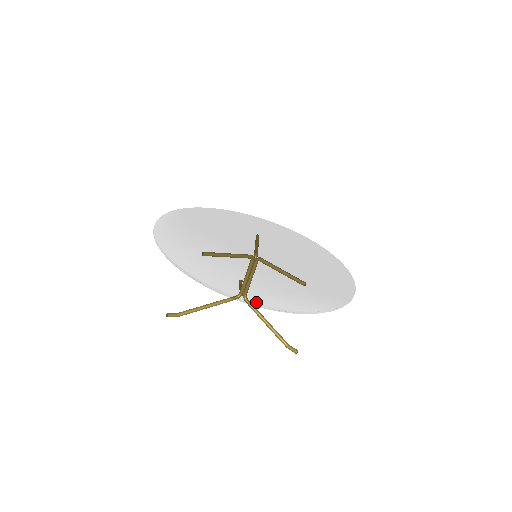
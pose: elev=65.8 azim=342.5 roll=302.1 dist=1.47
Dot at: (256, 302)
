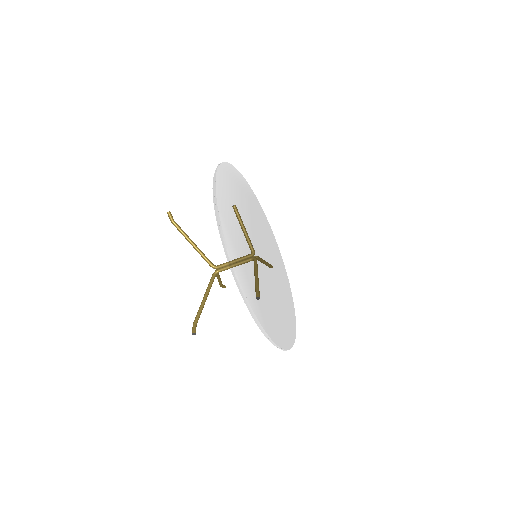
Dot at: (224, 231)
